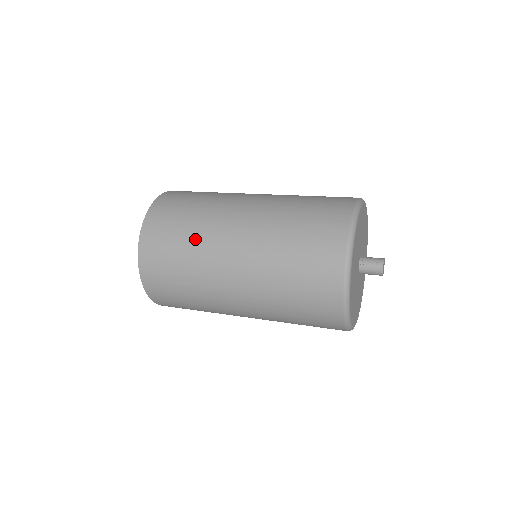
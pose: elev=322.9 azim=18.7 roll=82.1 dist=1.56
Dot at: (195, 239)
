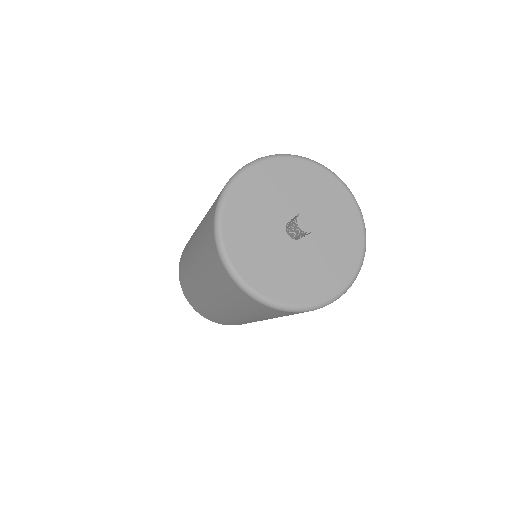
Dot at: occluded
